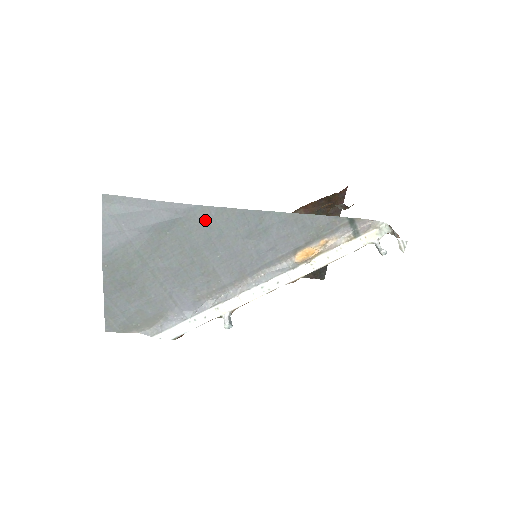
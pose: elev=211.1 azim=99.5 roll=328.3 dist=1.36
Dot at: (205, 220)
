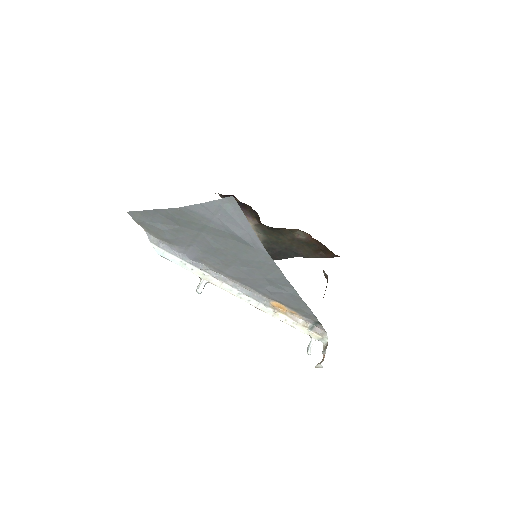
Dot at: (262, 259)
